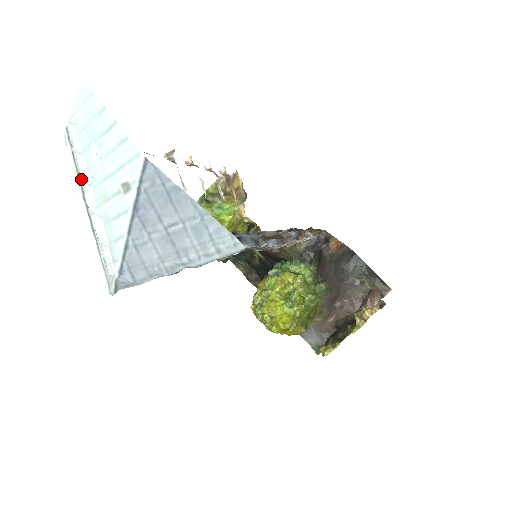
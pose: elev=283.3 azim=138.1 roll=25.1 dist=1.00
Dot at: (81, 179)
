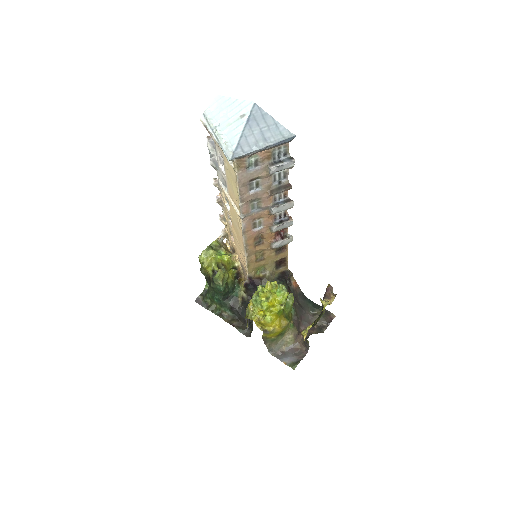
Dot at: (211, 126)
